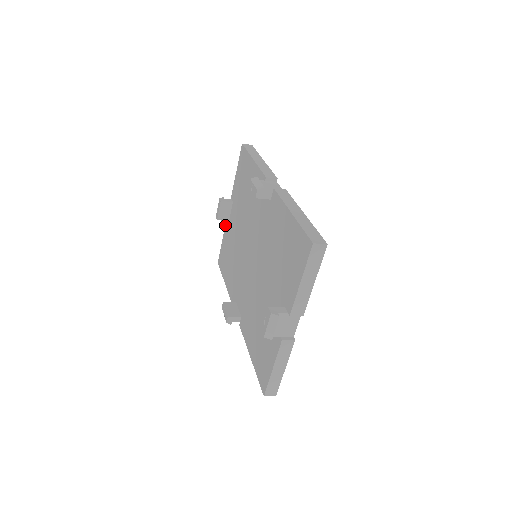
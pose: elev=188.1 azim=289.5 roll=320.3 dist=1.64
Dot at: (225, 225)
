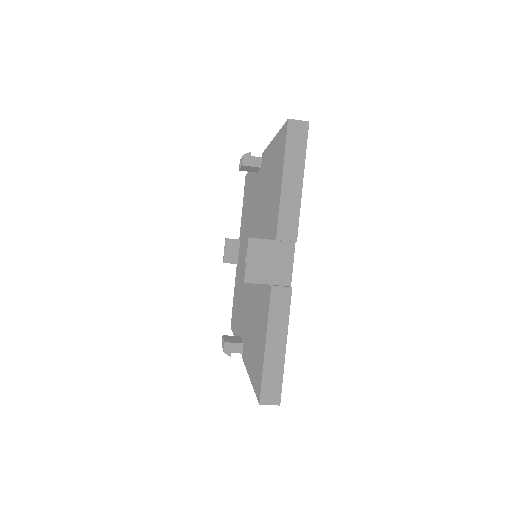
Dot at: occluded
